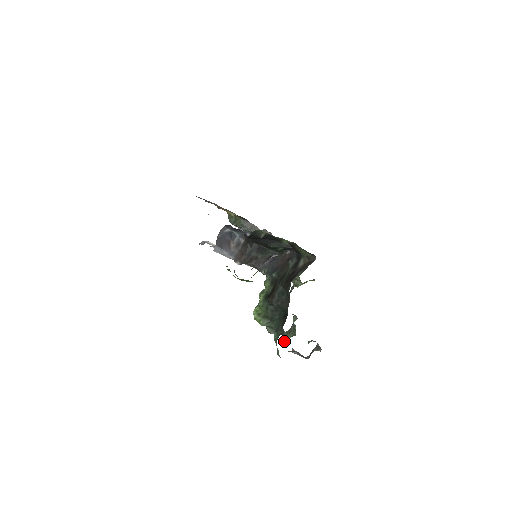
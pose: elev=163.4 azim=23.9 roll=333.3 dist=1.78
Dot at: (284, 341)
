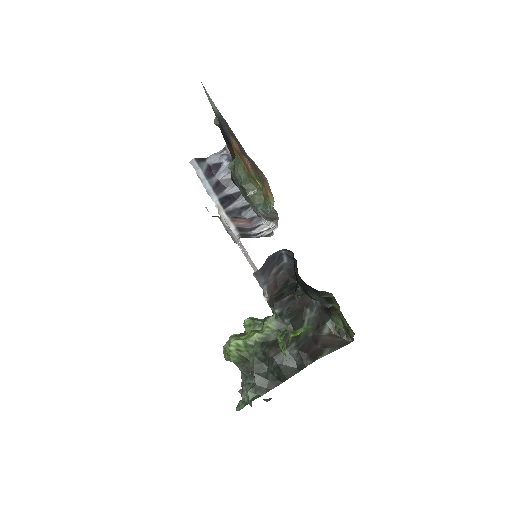
Dot at: (244, 385)
